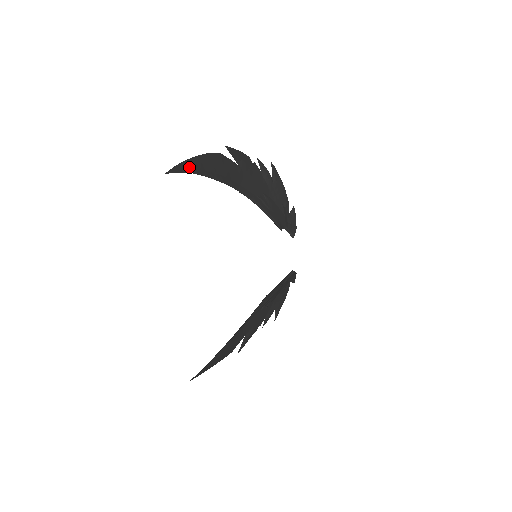
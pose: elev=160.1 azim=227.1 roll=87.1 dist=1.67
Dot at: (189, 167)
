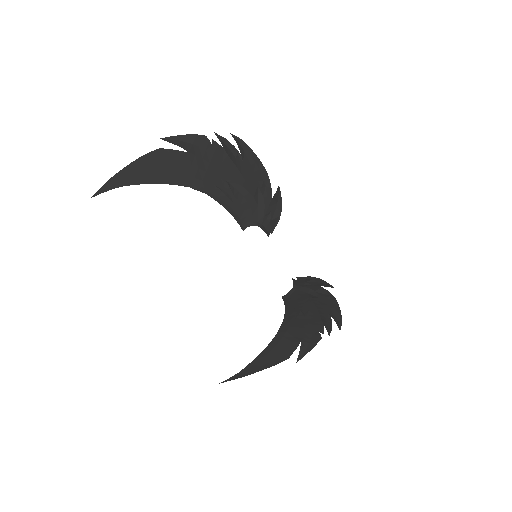
Dot at: (120, 180)
